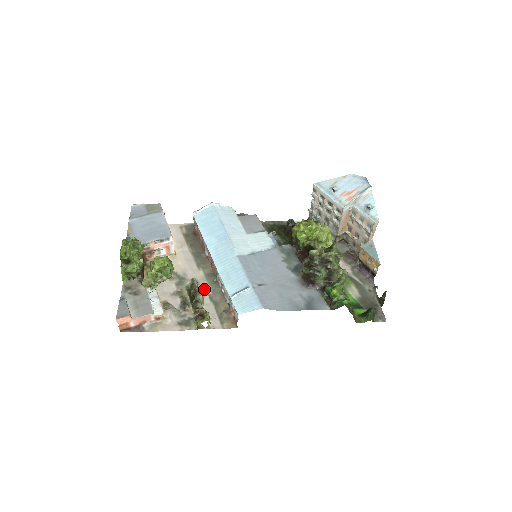
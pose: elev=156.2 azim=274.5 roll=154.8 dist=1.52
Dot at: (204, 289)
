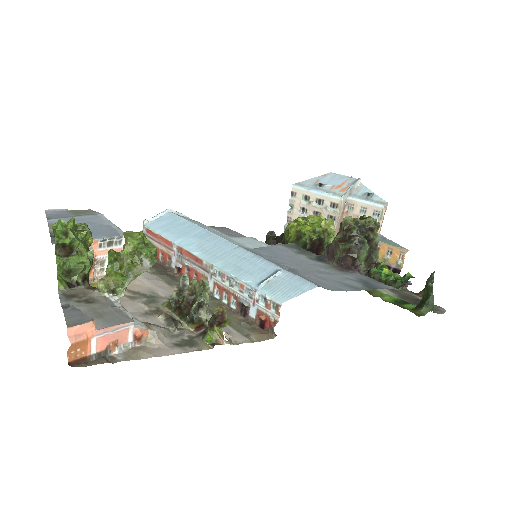
Dot at: occluded
